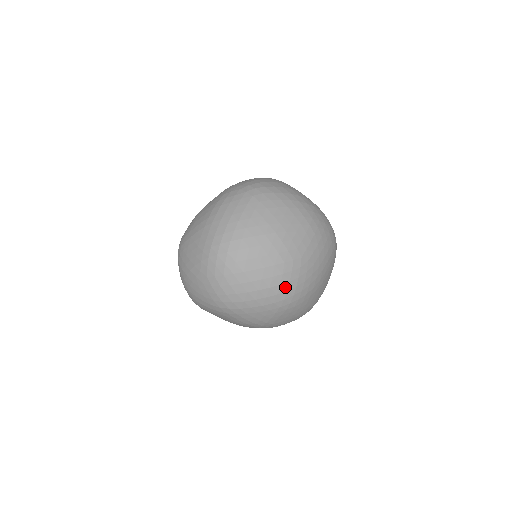
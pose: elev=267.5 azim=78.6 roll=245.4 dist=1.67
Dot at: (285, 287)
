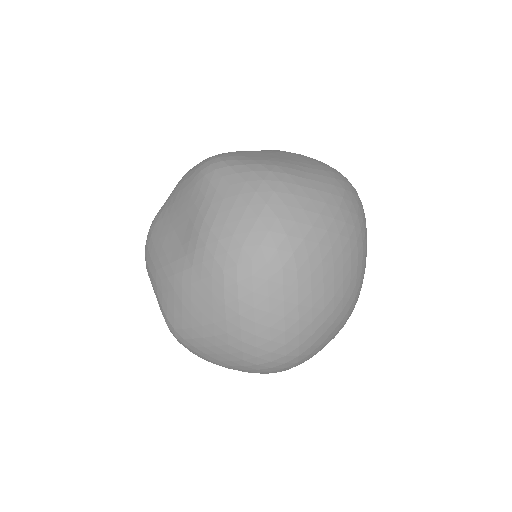
Dot at: occluded
